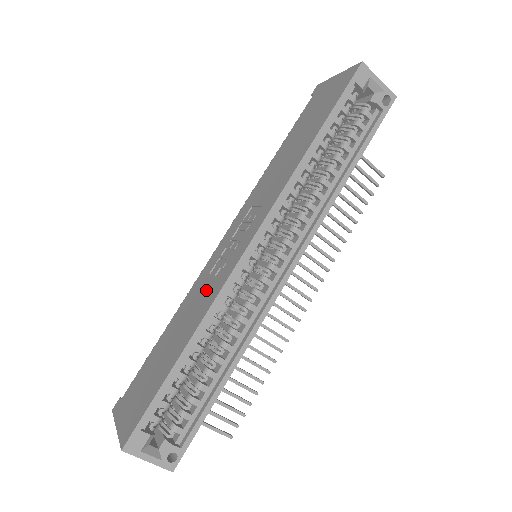
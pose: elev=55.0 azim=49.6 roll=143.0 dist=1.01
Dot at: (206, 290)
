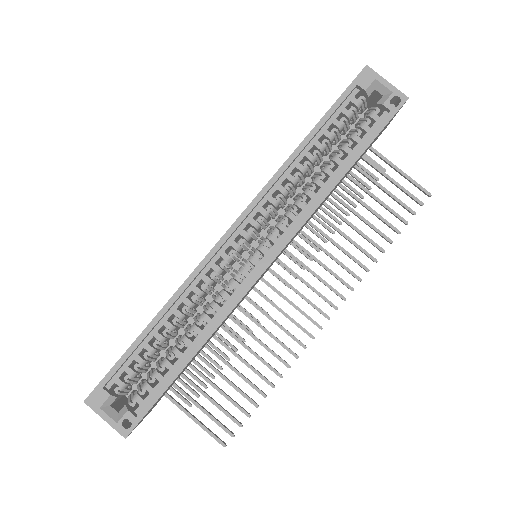
Dot at: occluded
